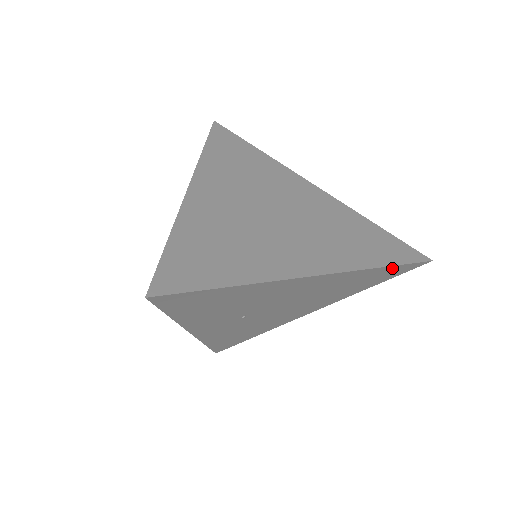
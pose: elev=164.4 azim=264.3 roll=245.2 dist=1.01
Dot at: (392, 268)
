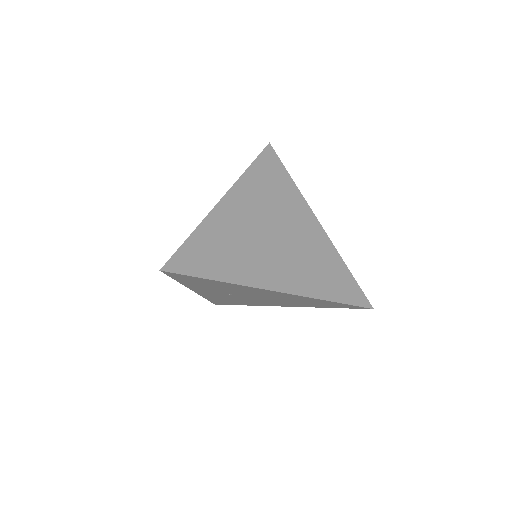
Dot at: (339, 303)
